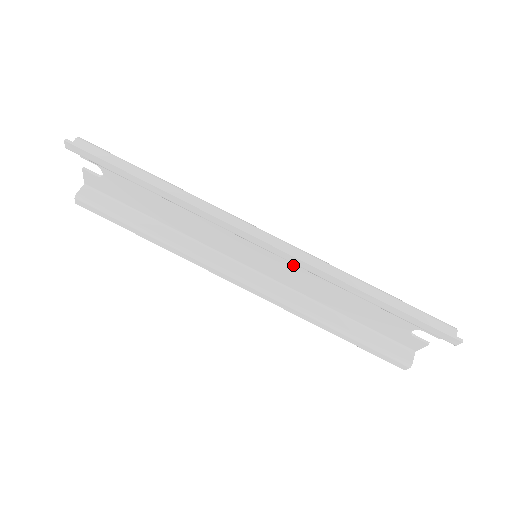
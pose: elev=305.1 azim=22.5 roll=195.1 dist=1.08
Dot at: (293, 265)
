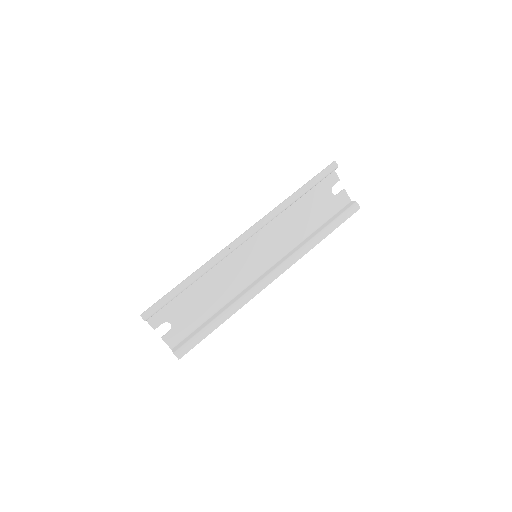
Dot at: (269, 238)
